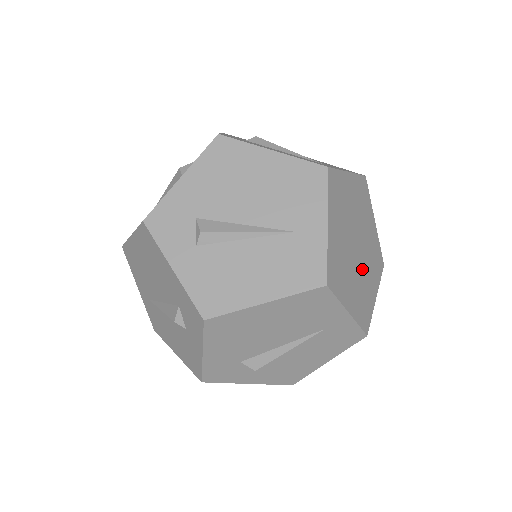
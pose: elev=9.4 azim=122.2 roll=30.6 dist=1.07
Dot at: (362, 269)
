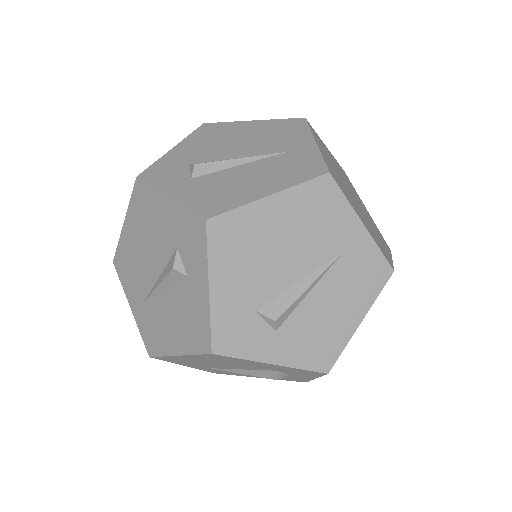
Dot at: (352, 198)
